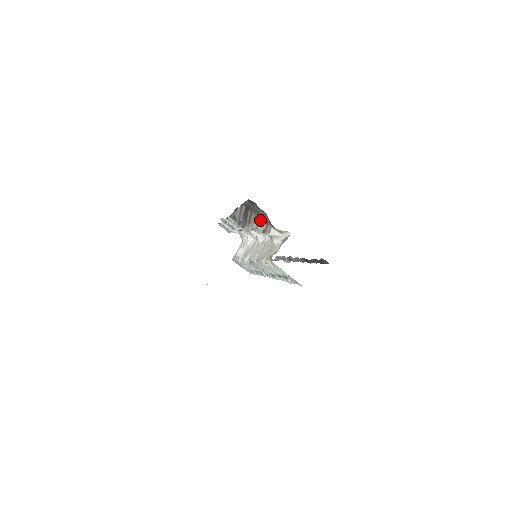
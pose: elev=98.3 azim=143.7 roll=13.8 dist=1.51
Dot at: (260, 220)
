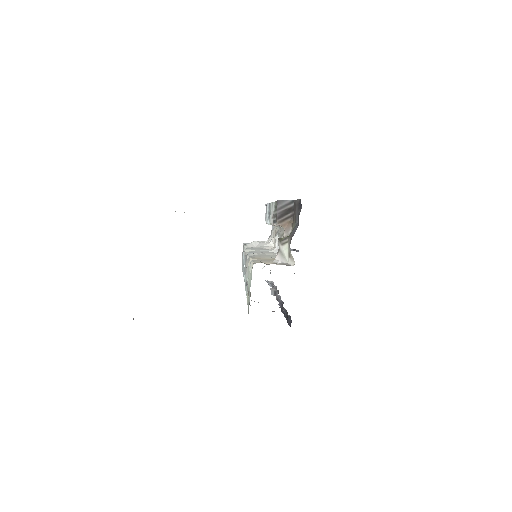
Dot at: (290, 230)
